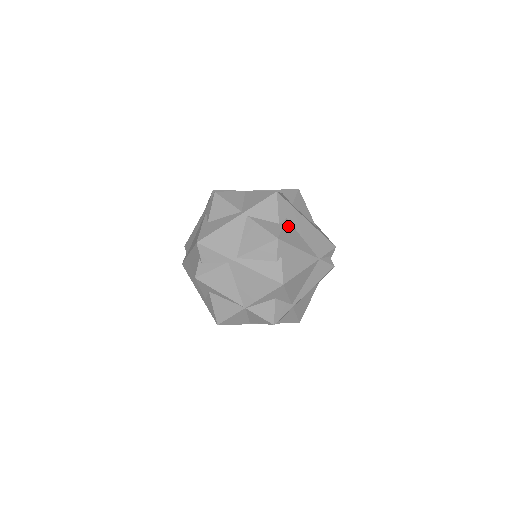
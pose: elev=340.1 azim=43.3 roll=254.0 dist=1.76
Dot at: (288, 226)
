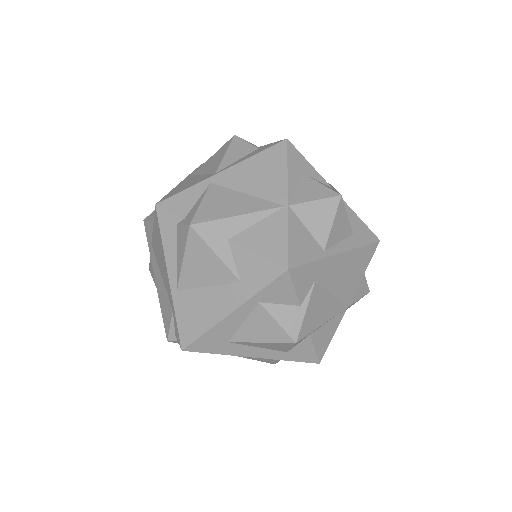
Dot at: occluded
